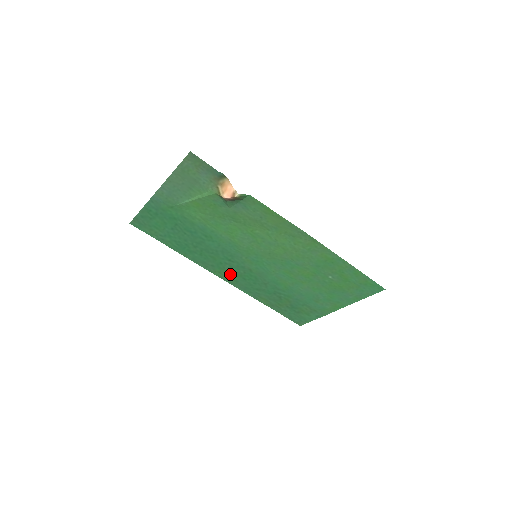
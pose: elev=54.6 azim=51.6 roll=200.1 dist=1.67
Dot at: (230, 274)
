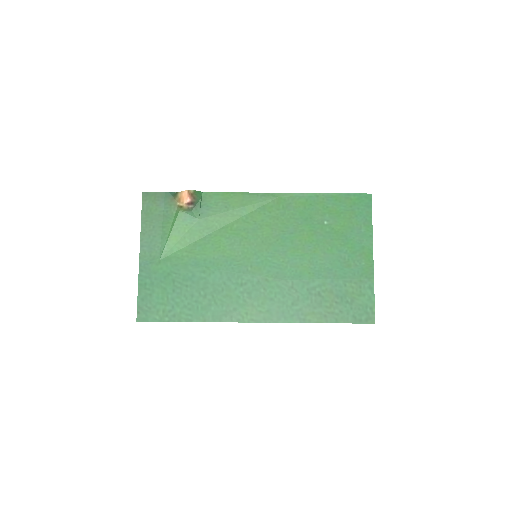
Dot at: (256, 306)
